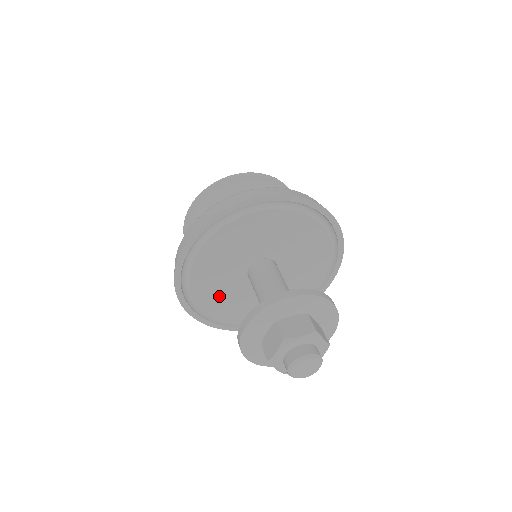
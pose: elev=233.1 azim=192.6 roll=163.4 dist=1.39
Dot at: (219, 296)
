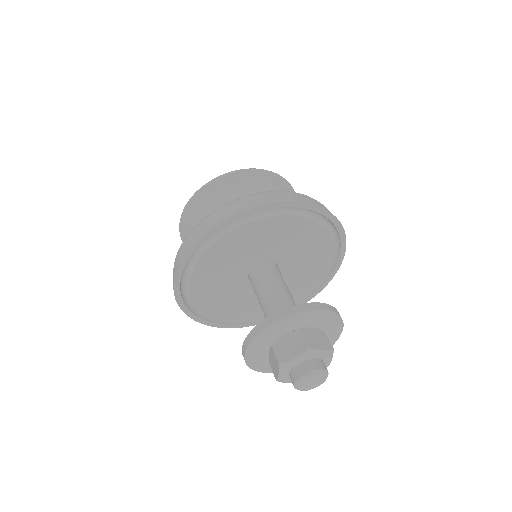
Dot at: (234, 305)
